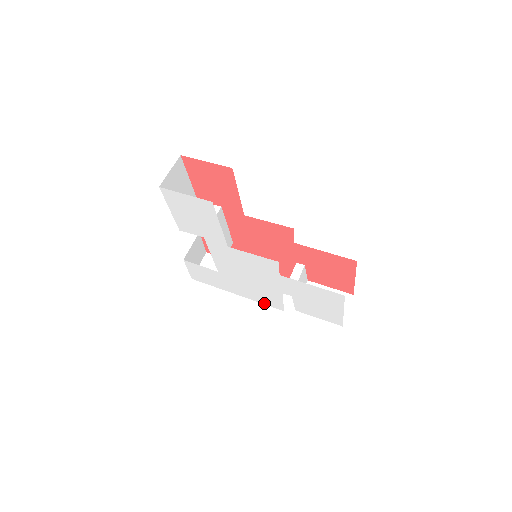
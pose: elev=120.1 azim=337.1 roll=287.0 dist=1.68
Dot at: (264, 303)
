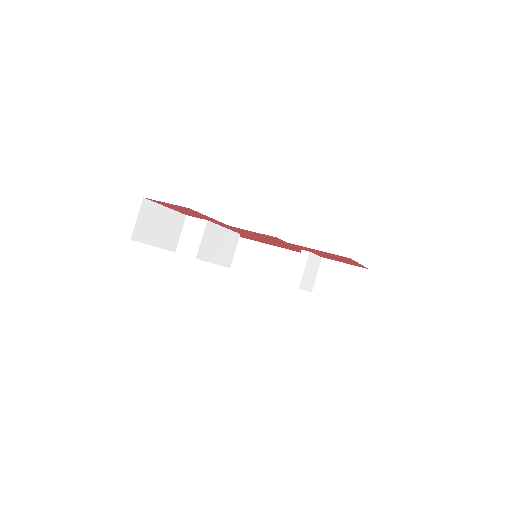
Dot at: occluded
